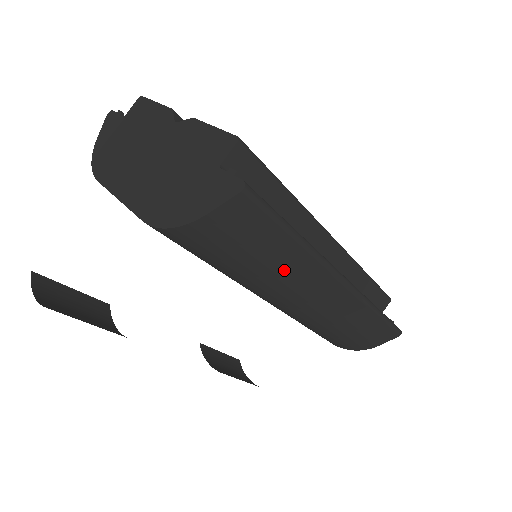
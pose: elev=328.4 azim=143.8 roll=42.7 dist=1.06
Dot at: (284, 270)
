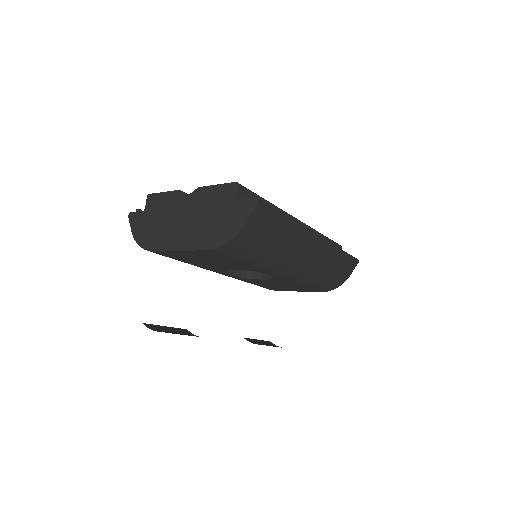
Dot at: (287, 242)
